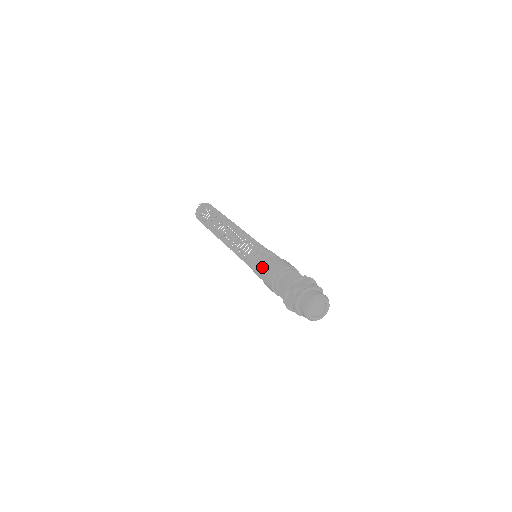
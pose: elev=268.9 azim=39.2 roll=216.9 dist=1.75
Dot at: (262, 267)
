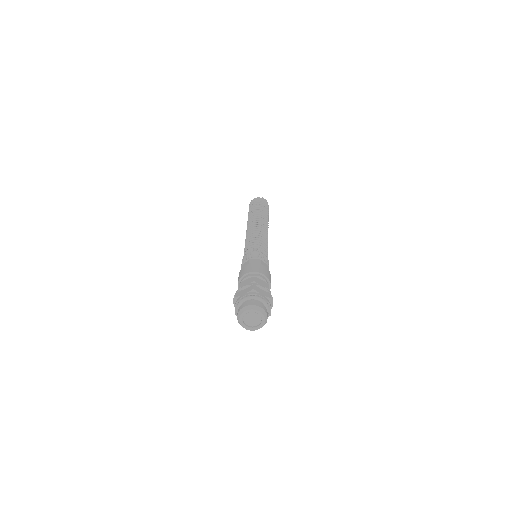
Dot at: (251, 260)
